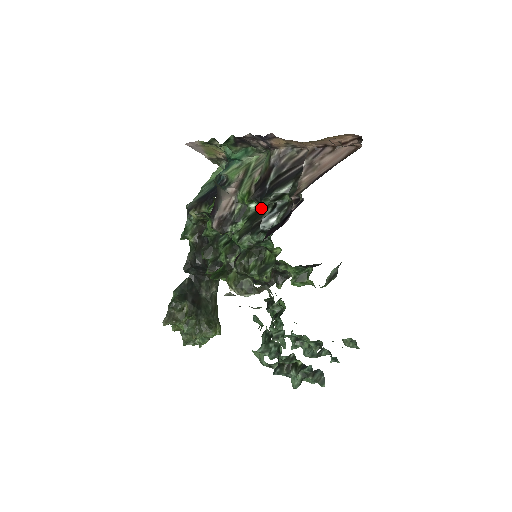
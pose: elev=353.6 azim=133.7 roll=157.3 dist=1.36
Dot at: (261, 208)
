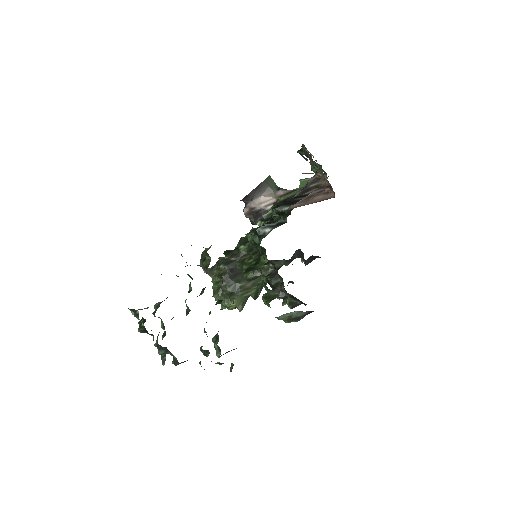
Dot at: (276, 217)
